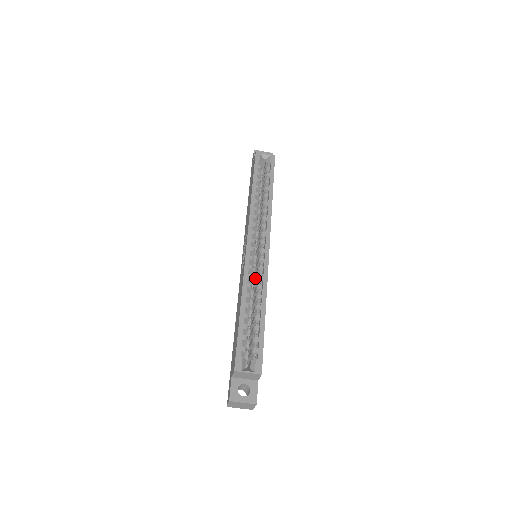
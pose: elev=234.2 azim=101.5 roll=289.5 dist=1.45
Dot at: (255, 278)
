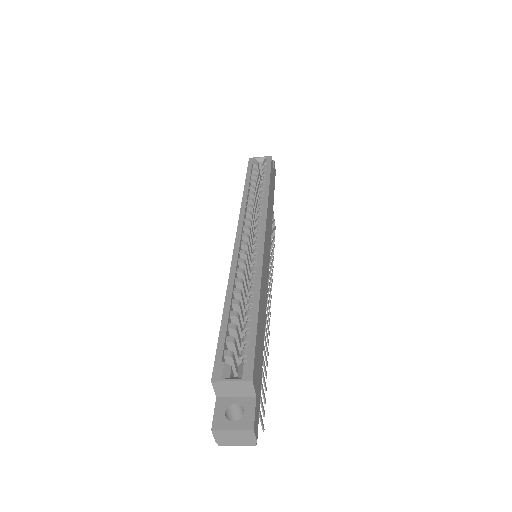
Dot at: occluded
